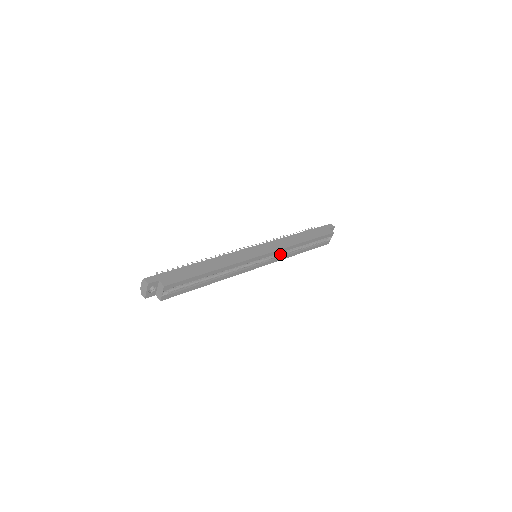
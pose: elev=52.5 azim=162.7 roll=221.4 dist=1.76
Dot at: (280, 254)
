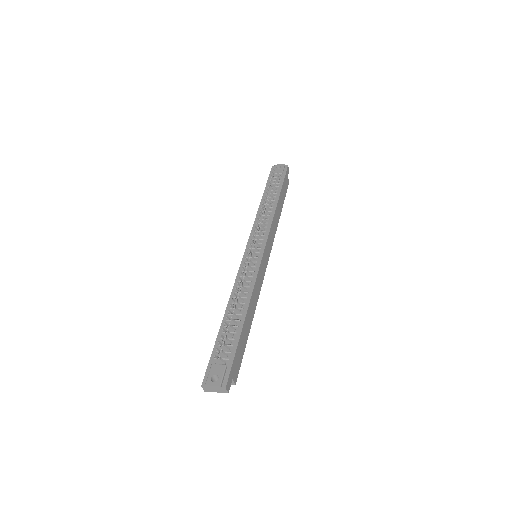
Dot at: occluded
